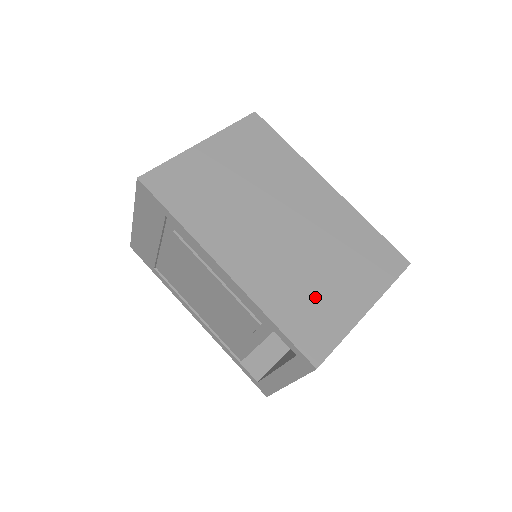
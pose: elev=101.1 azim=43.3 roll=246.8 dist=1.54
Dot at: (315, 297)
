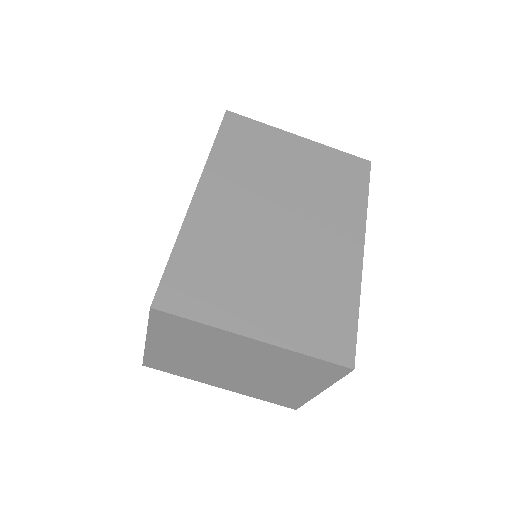
Dot at: (228, 278)
